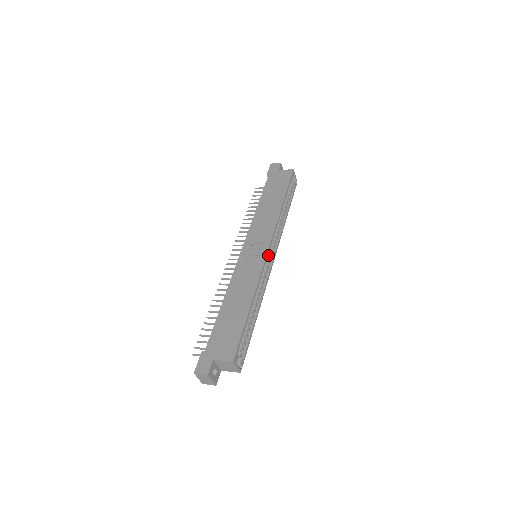
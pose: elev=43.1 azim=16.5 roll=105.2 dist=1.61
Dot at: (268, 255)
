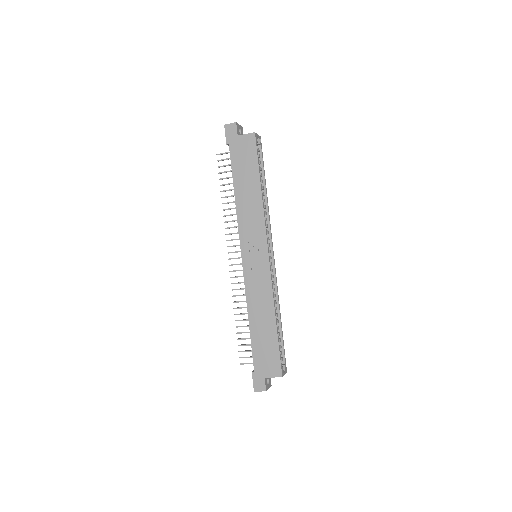
Dot at: occluded
